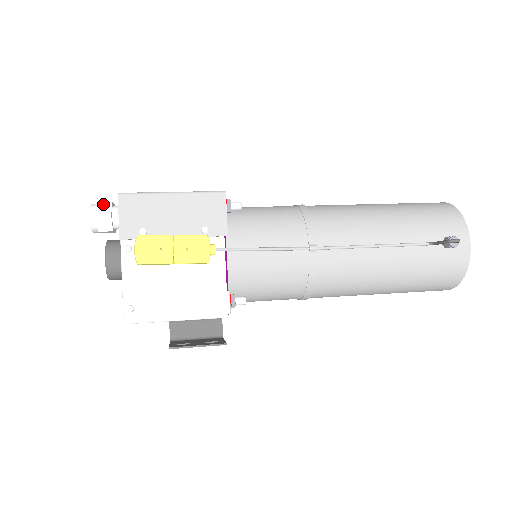
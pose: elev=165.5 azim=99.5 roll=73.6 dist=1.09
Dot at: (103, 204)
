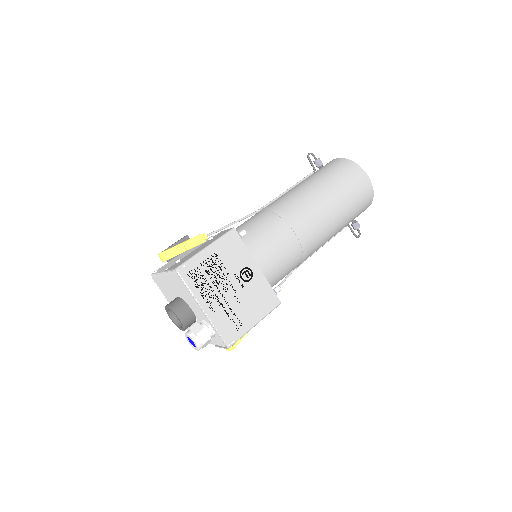
Dot at: (206, 343)
